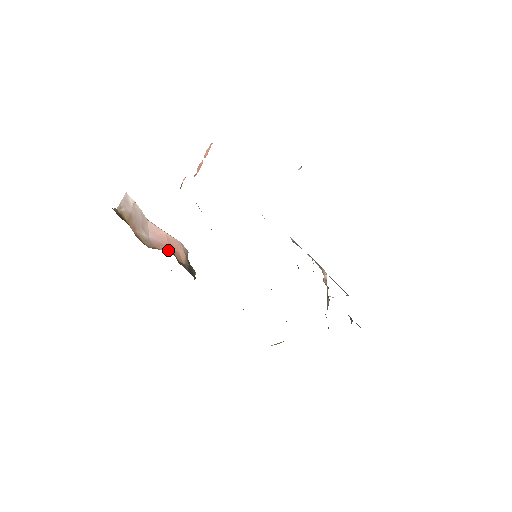
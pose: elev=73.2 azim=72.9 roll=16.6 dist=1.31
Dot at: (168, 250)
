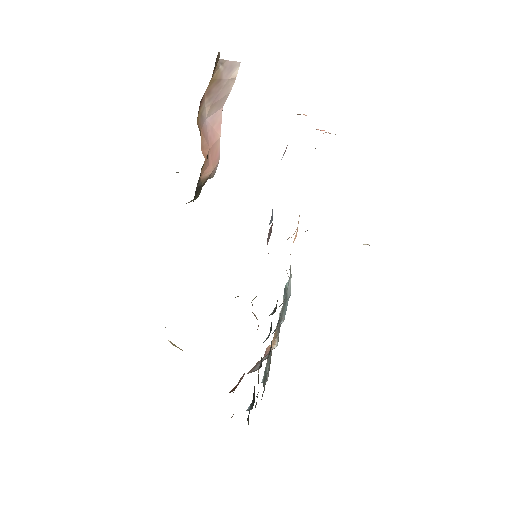
Dot at: (205, 150)
